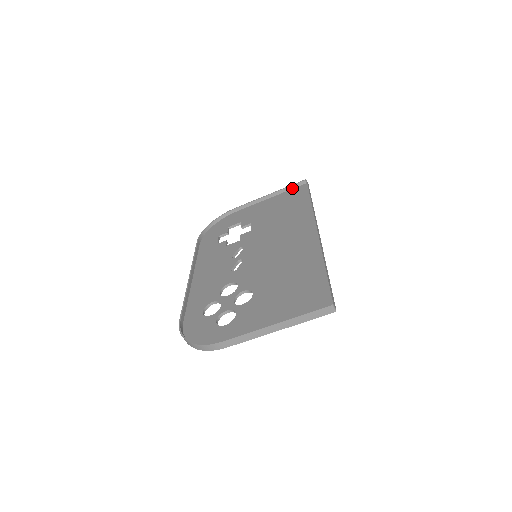
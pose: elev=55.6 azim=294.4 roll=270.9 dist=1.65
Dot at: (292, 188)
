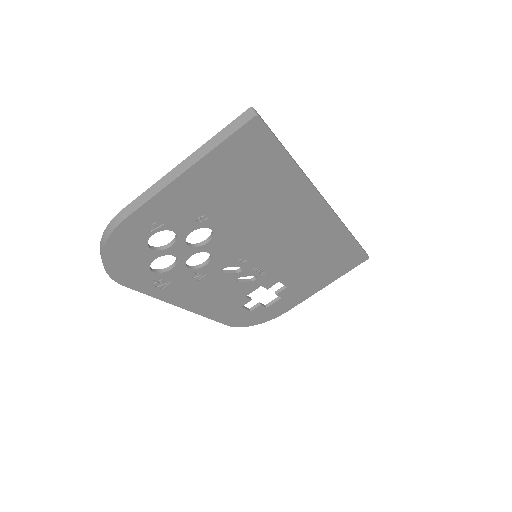
Dot at: occluded
